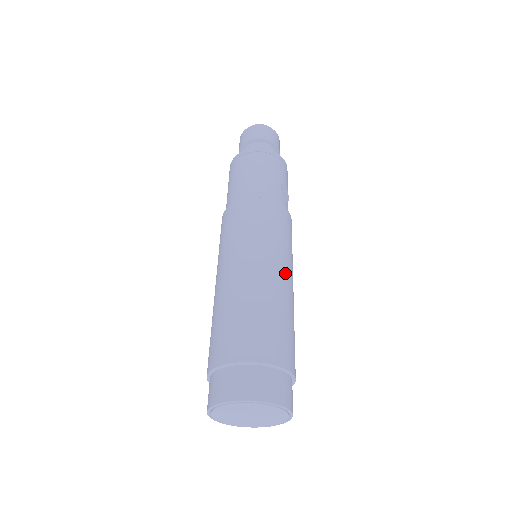
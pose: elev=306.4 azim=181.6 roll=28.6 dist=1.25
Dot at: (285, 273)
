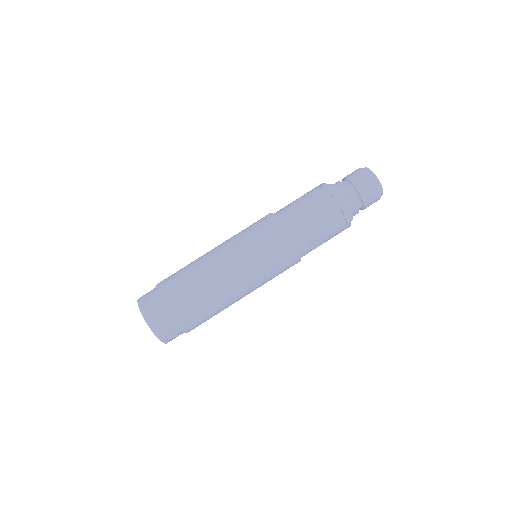
Dot at: (243, 288)
